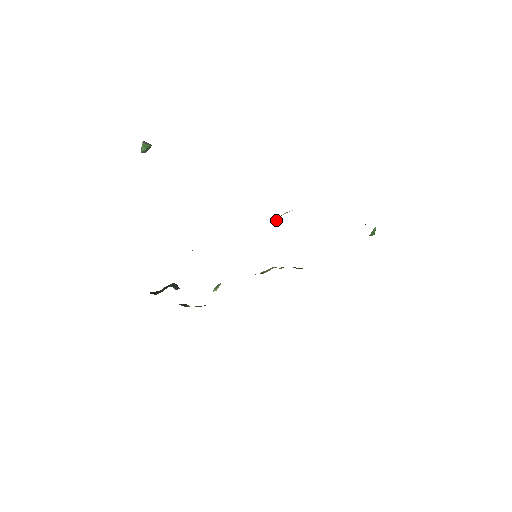
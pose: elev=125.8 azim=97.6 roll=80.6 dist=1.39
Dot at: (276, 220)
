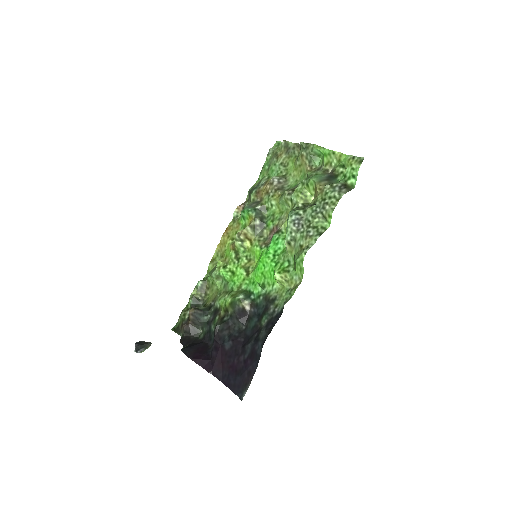
Dot at: (290, 252)
